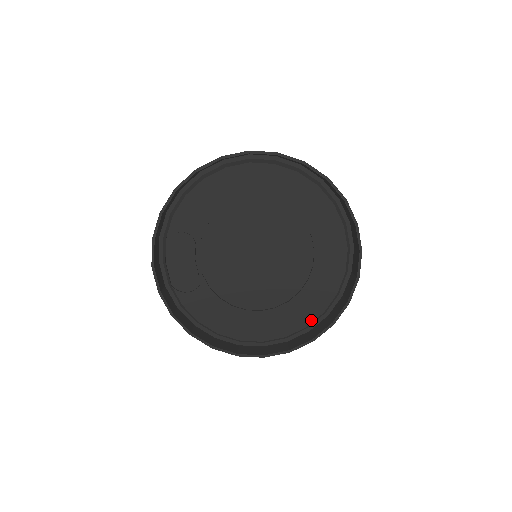
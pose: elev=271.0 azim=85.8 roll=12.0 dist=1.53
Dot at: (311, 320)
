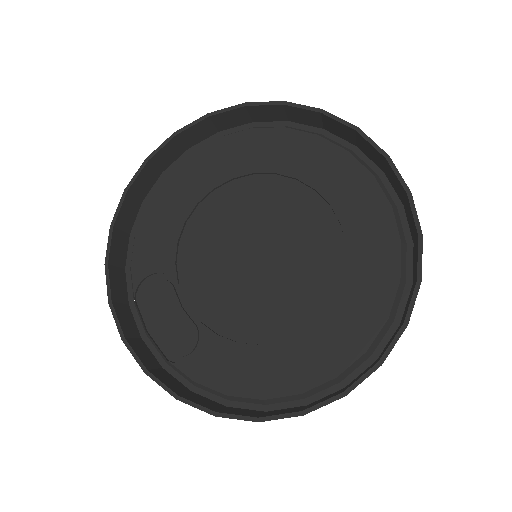
Dot at: (388, 303)
